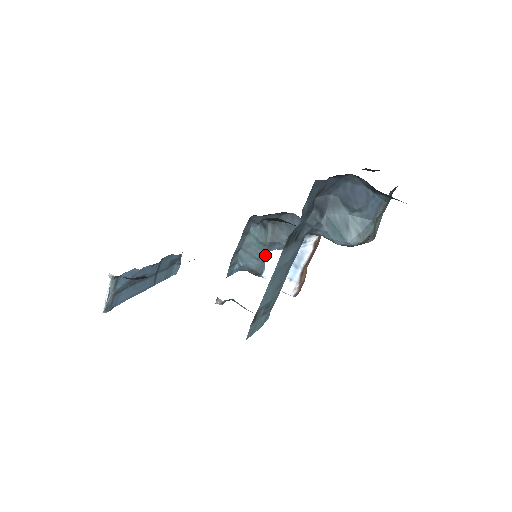
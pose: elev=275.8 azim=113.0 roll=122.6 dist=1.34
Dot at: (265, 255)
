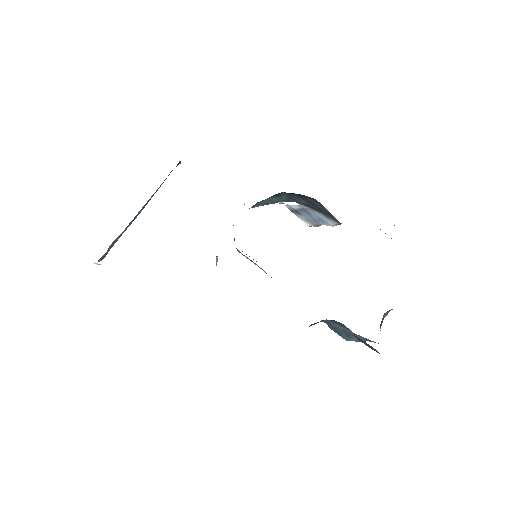
Dot at: occluded
